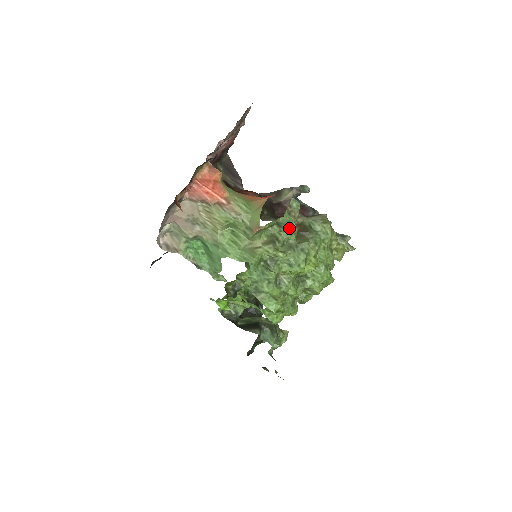
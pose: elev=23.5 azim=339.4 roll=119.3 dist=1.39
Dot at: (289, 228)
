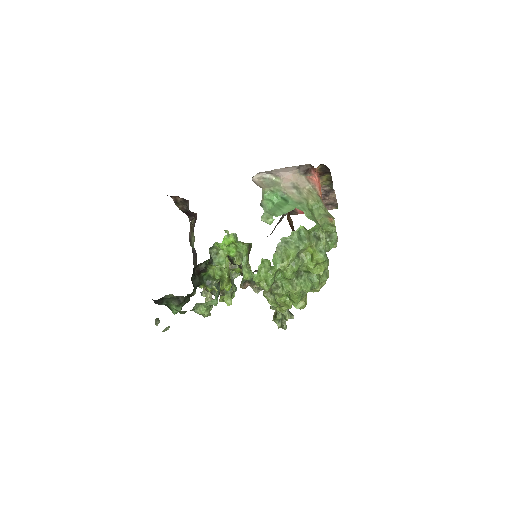
Dot at: (329, 244)
